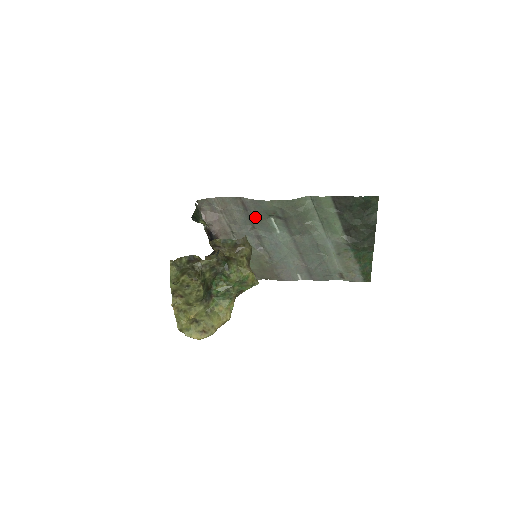
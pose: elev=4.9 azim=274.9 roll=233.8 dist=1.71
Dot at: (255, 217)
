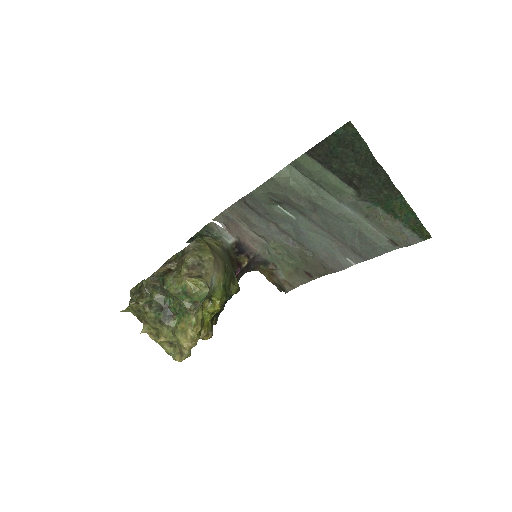
Dot at: (264, 212)
